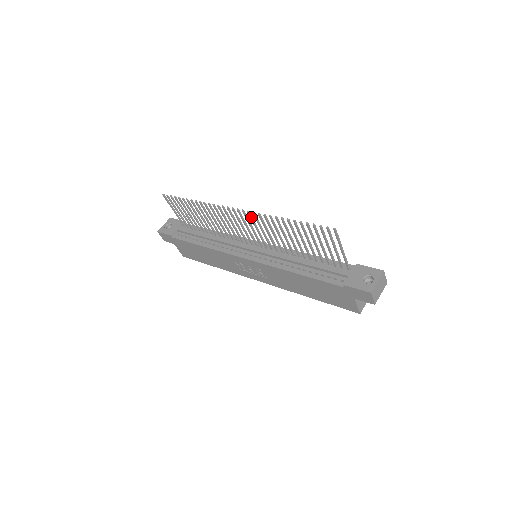
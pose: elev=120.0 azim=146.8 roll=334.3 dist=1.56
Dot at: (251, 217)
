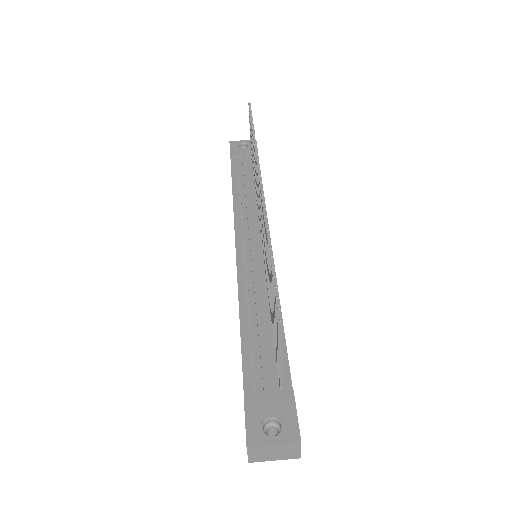
Dot at: occluded
